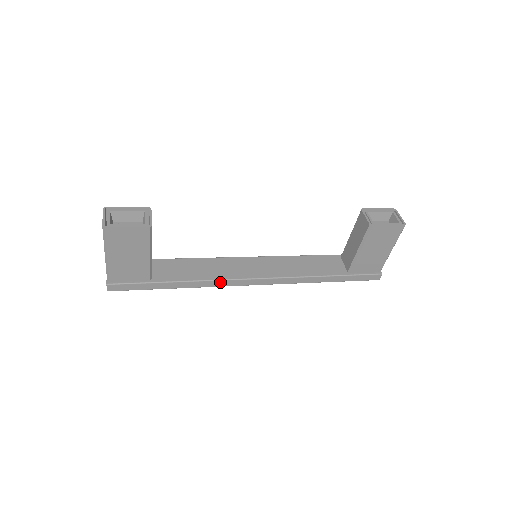
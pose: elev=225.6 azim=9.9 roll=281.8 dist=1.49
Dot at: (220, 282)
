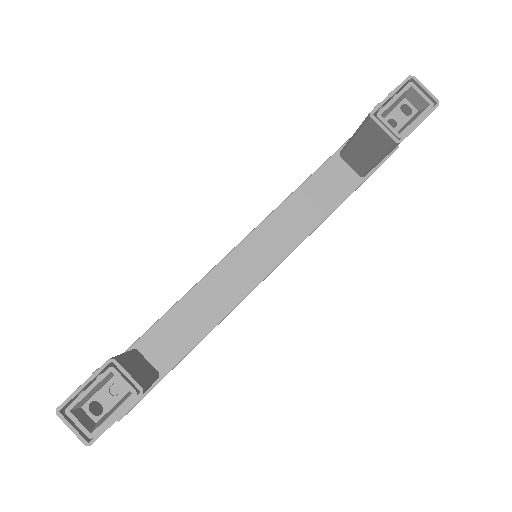
Dot at: (232, 310)
